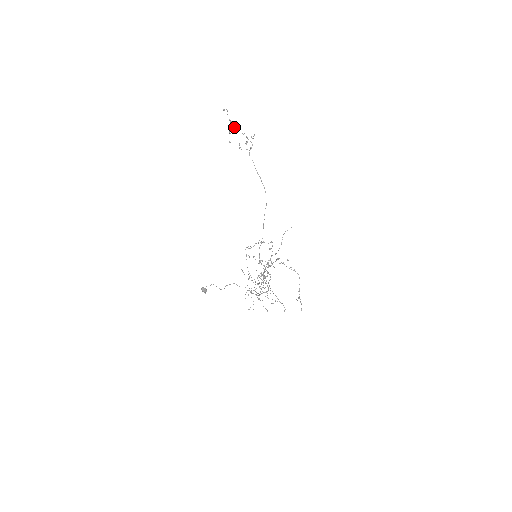
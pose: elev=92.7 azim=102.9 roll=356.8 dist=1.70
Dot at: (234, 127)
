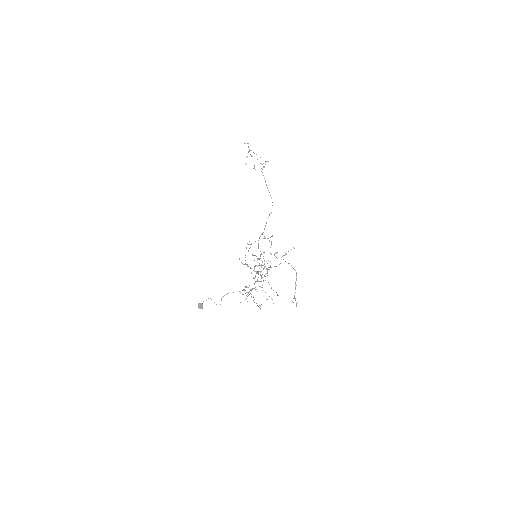
Dot at: occluded
